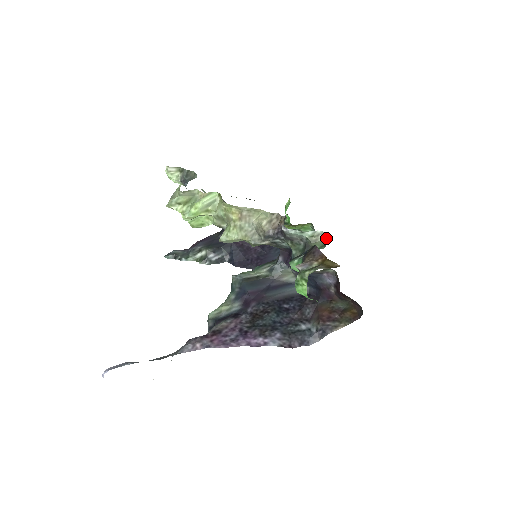
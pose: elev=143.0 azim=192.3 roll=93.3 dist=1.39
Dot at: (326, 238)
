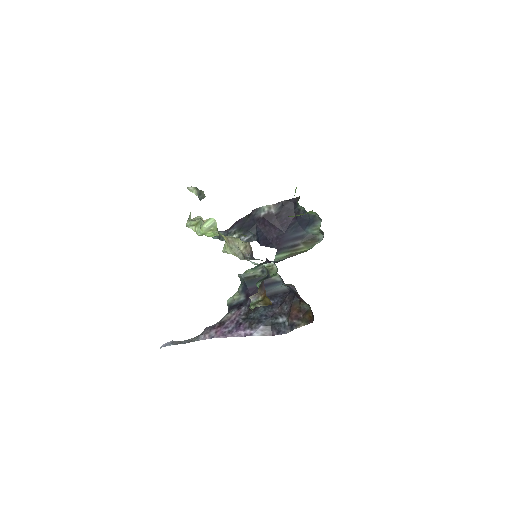
Dot at: (277, 269)
